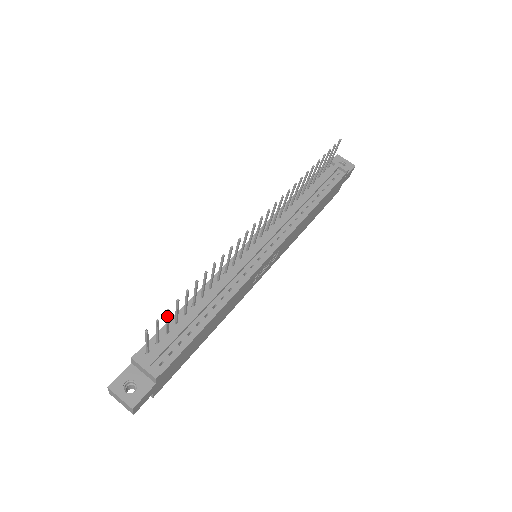
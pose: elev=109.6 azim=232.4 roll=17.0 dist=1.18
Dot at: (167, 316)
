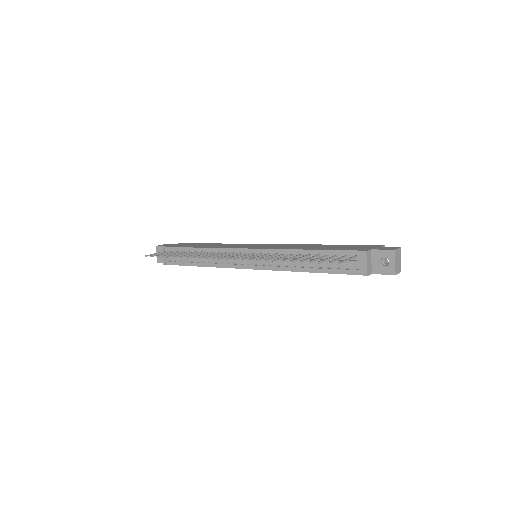
Dot at: (161, 255)
